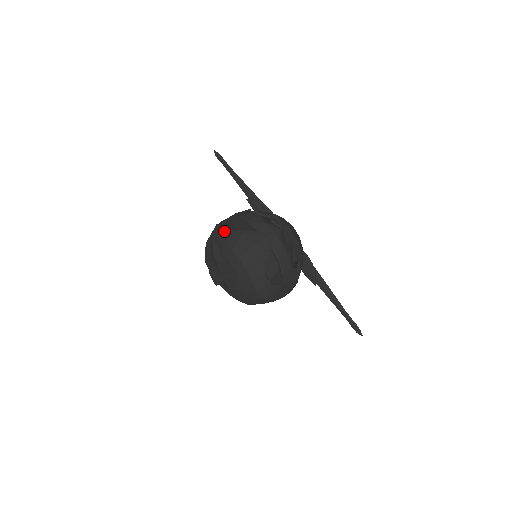
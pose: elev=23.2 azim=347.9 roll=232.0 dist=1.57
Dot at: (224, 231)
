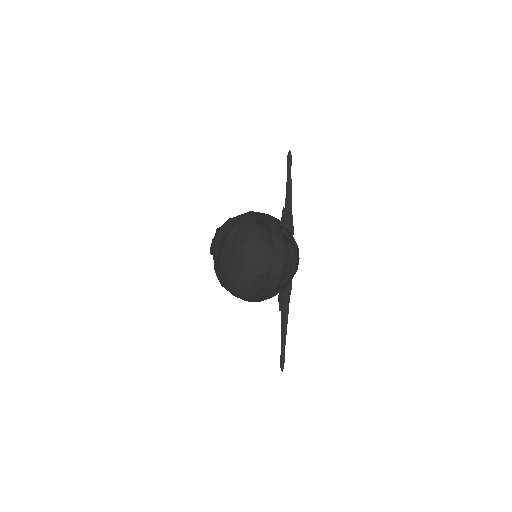
Dot at: (250, 223)
